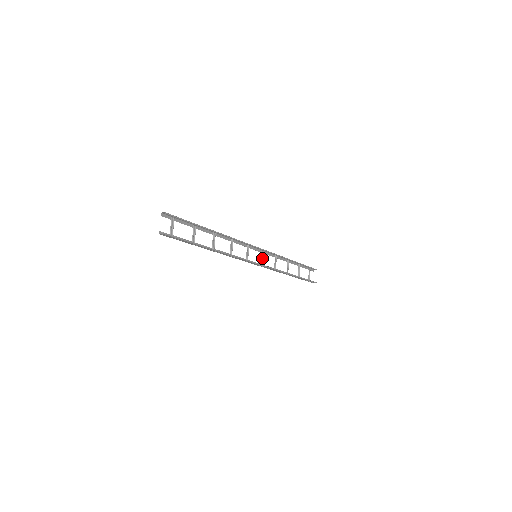
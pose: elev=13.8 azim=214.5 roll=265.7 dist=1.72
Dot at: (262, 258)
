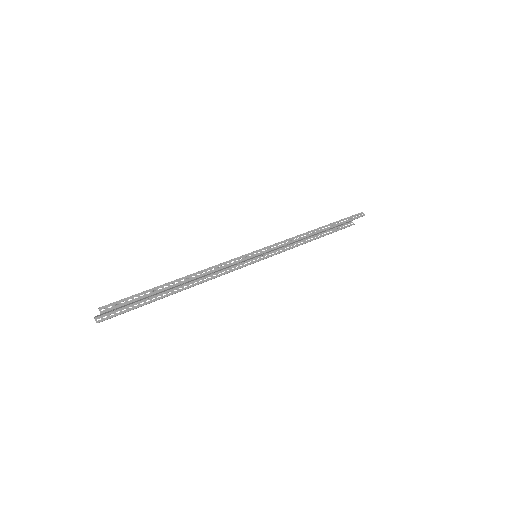
Dot at: occluded
